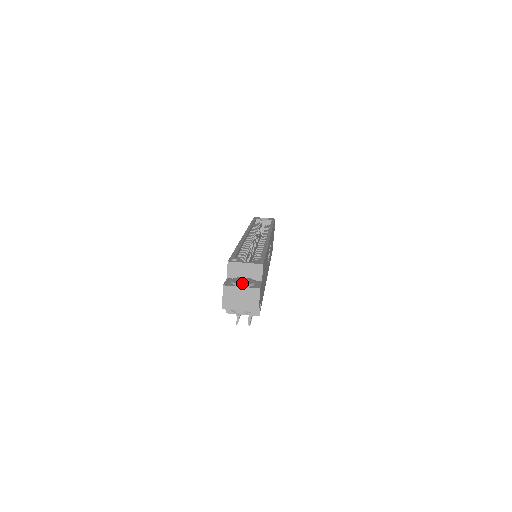
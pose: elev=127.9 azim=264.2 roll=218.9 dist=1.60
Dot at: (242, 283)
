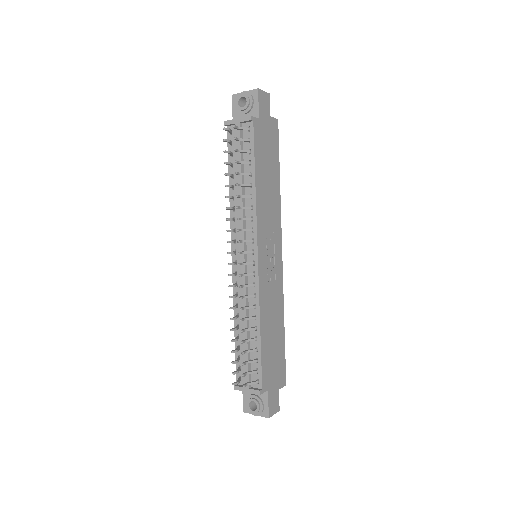
Dot at: occluded
